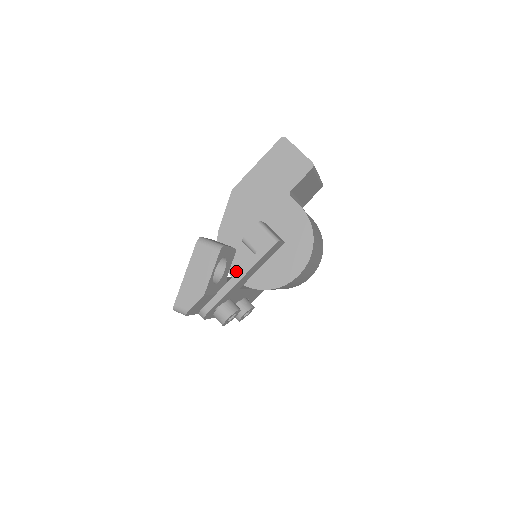
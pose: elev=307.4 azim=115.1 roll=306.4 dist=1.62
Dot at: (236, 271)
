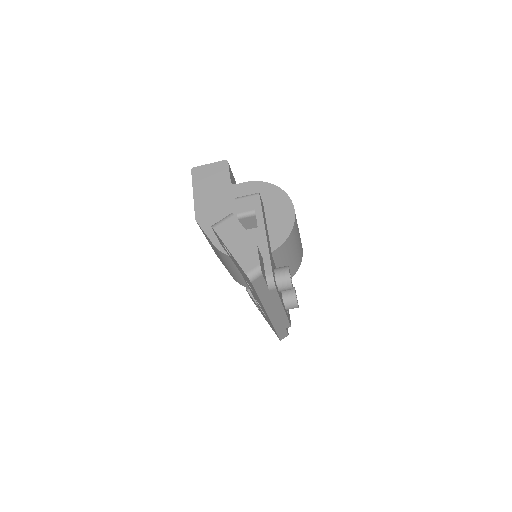
Dot at: occluded
